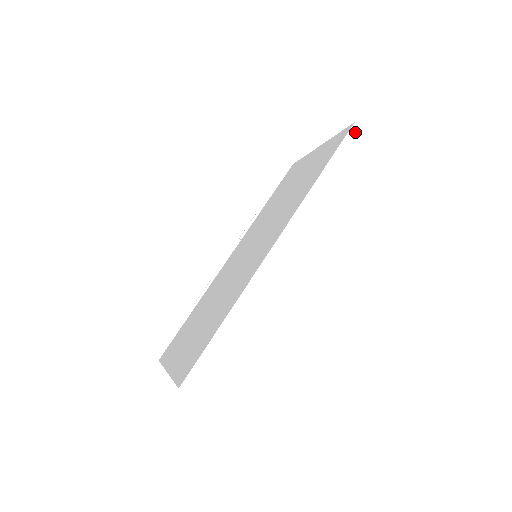
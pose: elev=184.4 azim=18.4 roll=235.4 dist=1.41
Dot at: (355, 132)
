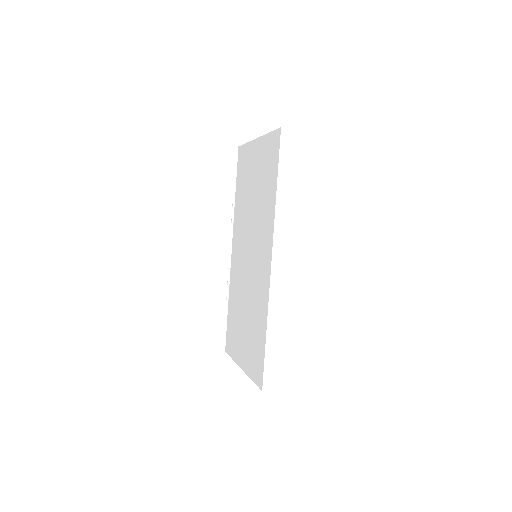
Dot at: (285, 135)
